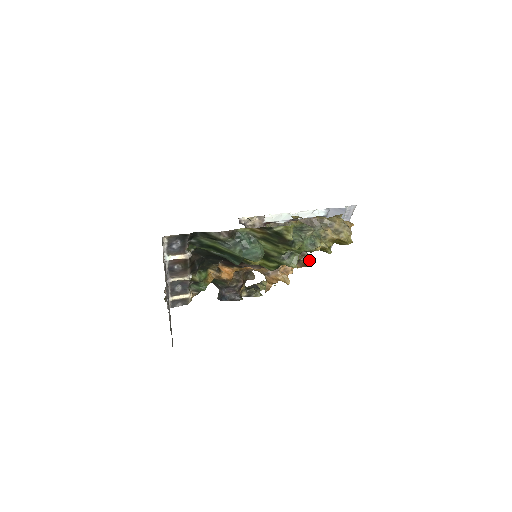
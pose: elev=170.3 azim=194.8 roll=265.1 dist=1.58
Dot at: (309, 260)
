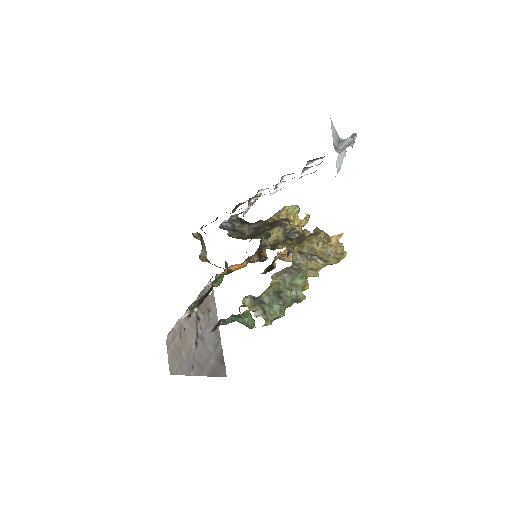
Dot at: occluded
